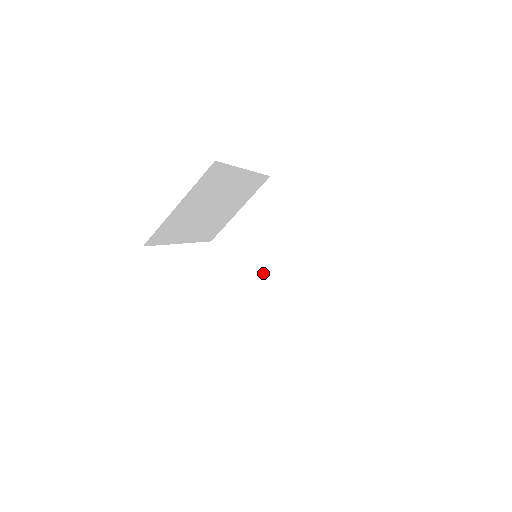
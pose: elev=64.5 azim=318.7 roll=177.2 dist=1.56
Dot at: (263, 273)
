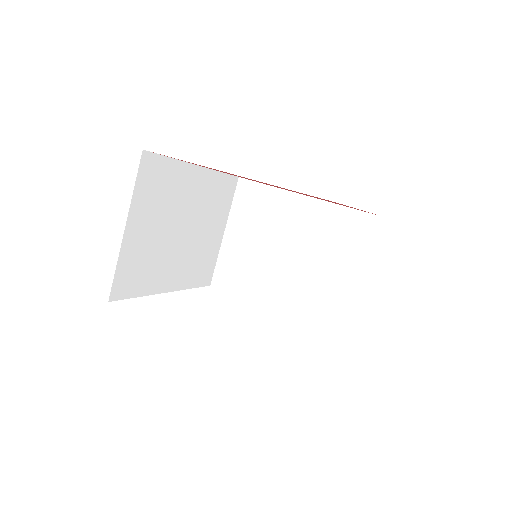
Dot at: (284, 289)
